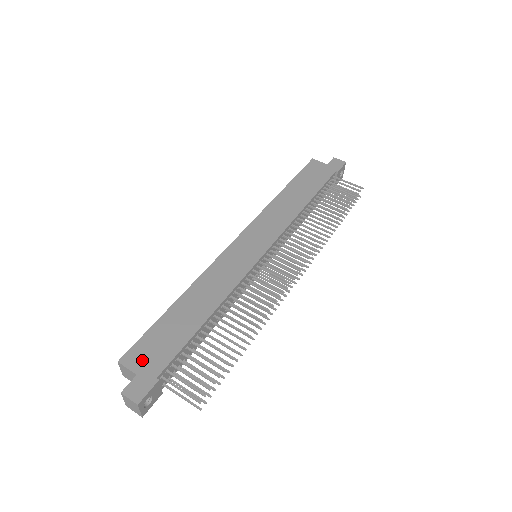
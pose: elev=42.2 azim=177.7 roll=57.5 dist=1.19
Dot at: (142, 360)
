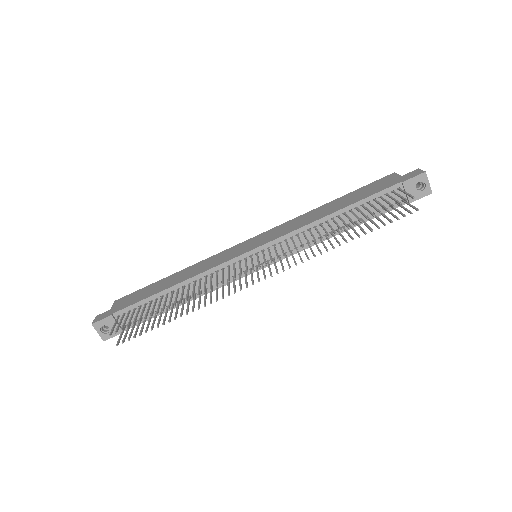
Dot at: (121, 303)
